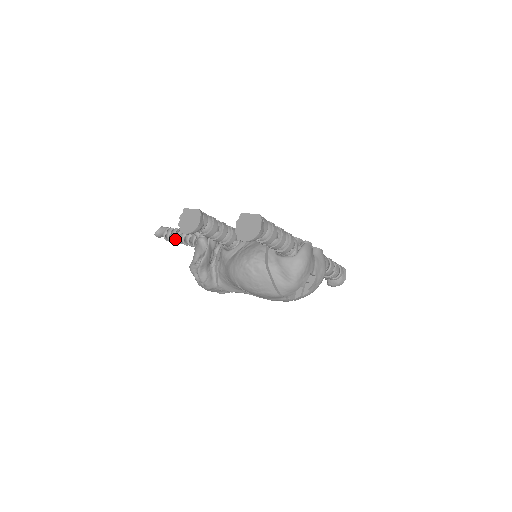
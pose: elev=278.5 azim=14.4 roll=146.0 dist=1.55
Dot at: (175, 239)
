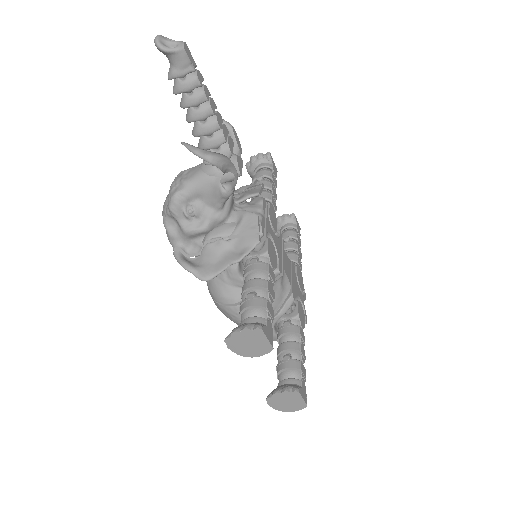
Dot at: (186, 102)
